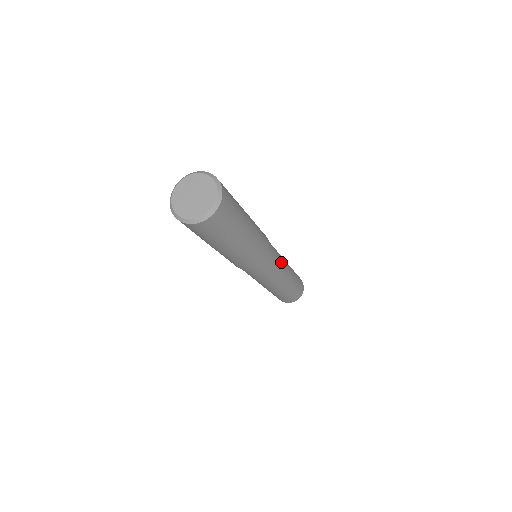
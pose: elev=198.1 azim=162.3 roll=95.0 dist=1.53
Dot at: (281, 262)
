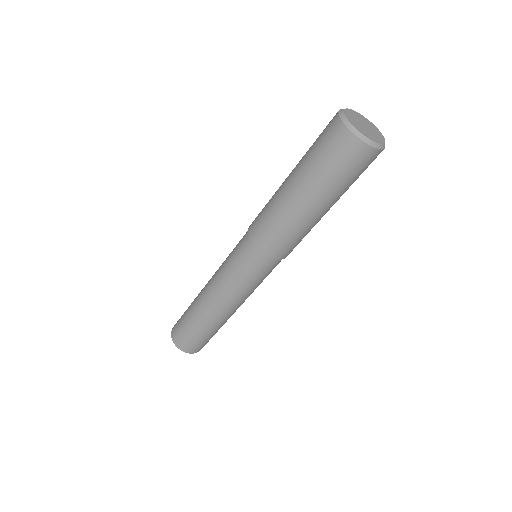
Dot at: occluded
